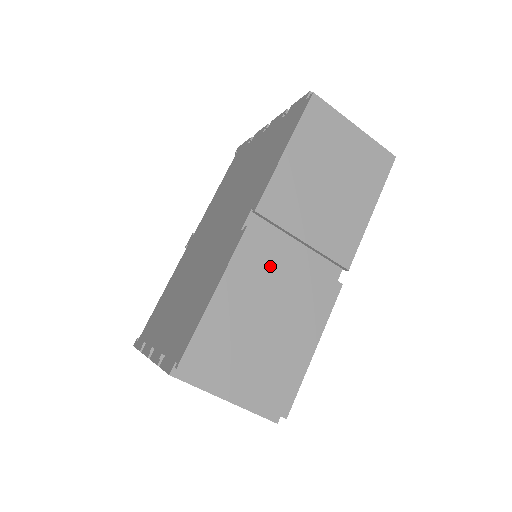
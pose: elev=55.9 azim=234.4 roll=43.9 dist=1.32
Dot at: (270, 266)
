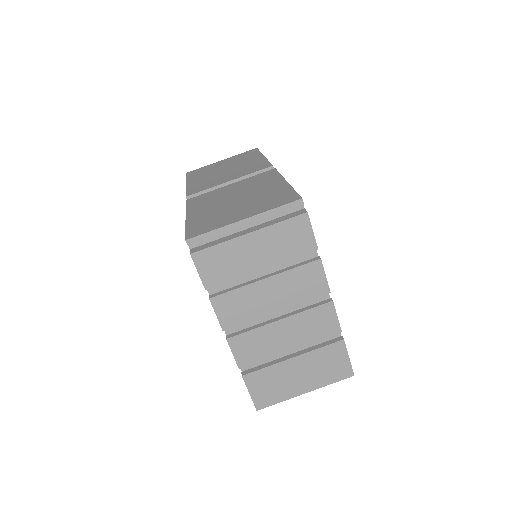
Dot at: (215, 195)
